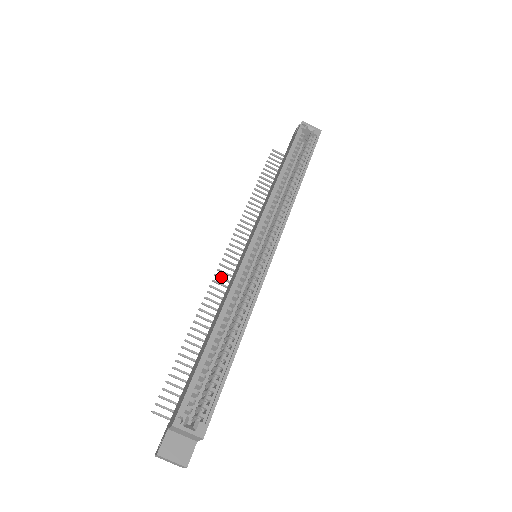
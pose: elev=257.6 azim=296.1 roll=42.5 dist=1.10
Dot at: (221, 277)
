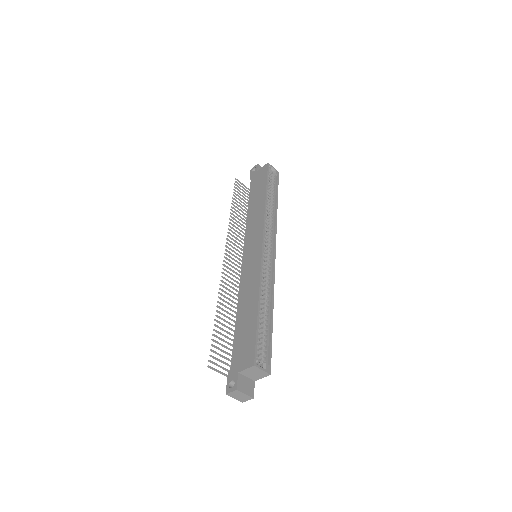
Dot at: occluded
